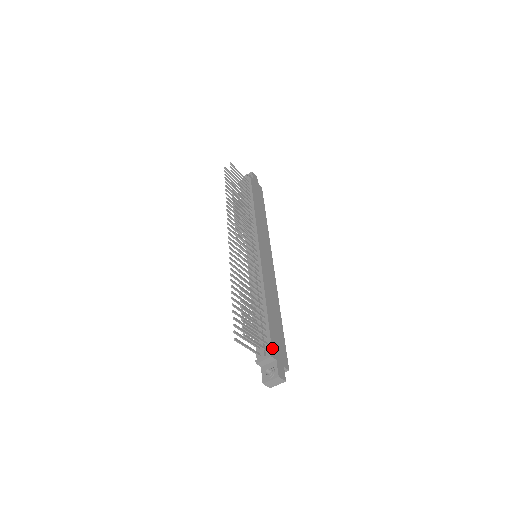
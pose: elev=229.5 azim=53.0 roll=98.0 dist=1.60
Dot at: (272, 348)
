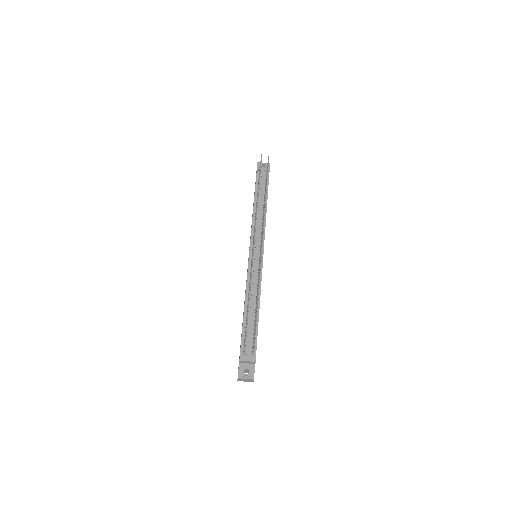
Dot at: occluded
